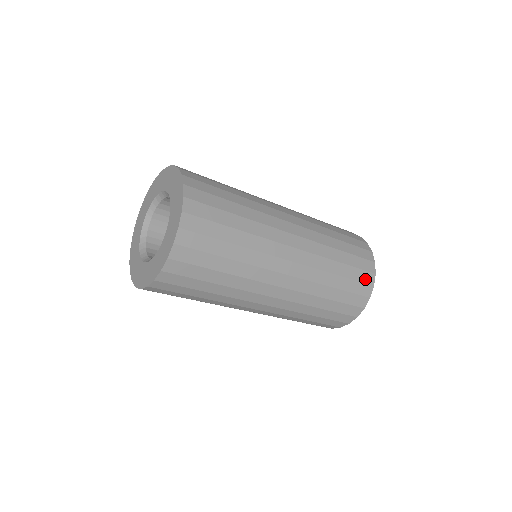
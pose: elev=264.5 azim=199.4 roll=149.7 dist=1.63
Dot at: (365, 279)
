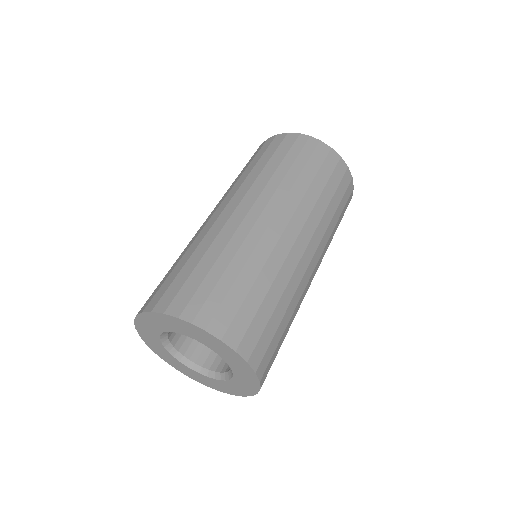
Dot at: (348, 203)
